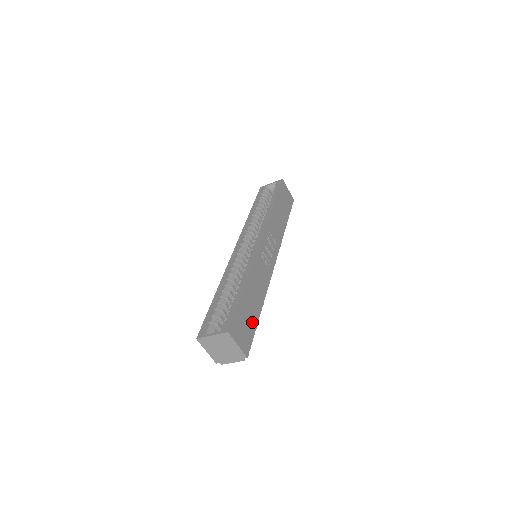
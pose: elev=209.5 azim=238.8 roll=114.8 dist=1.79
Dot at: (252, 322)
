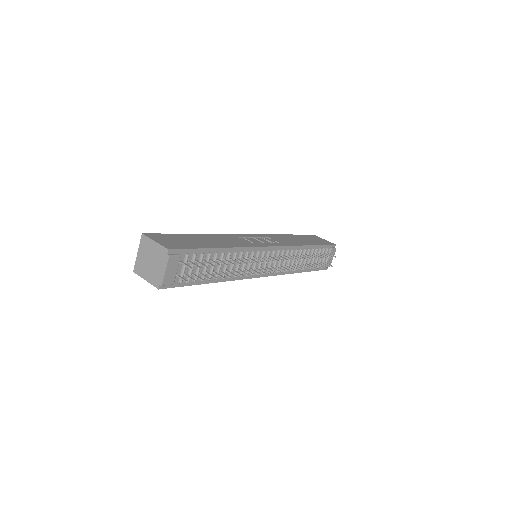
Dot at: (195, 245)
